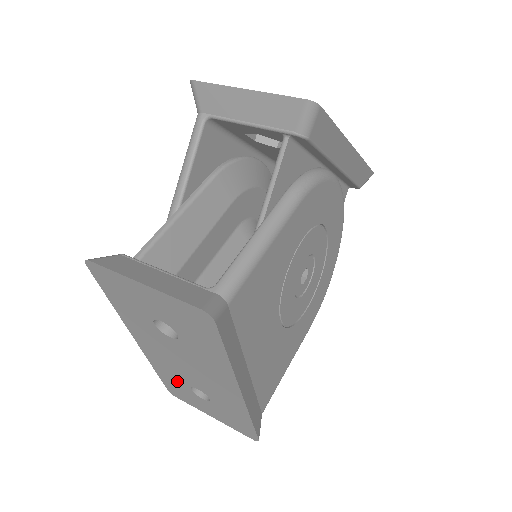
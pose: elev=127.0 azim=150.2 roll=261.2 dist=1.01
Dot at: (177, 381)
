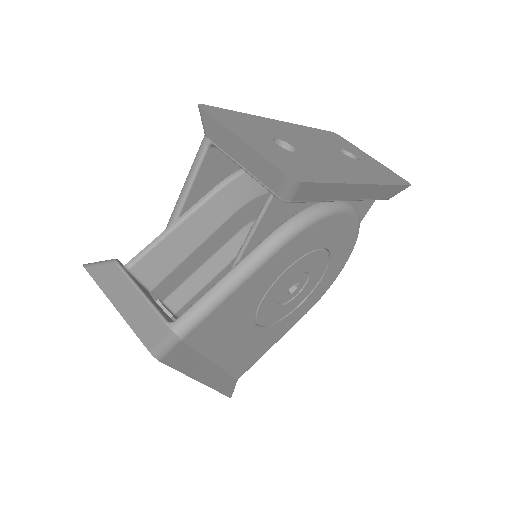
Dot at: occluded
